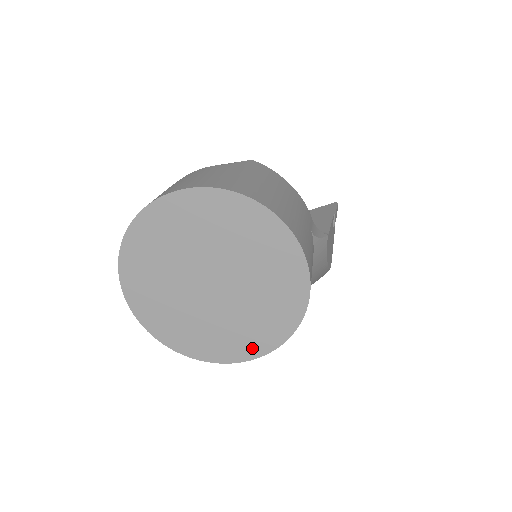
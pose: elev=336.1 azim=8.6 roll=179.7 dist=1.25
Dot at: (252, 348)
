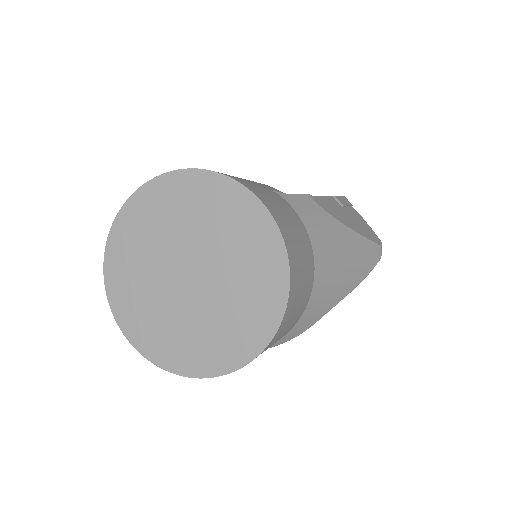
Dot at: (270, 308)
